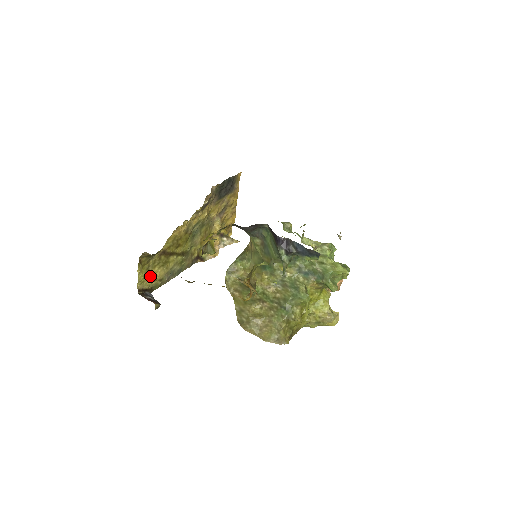
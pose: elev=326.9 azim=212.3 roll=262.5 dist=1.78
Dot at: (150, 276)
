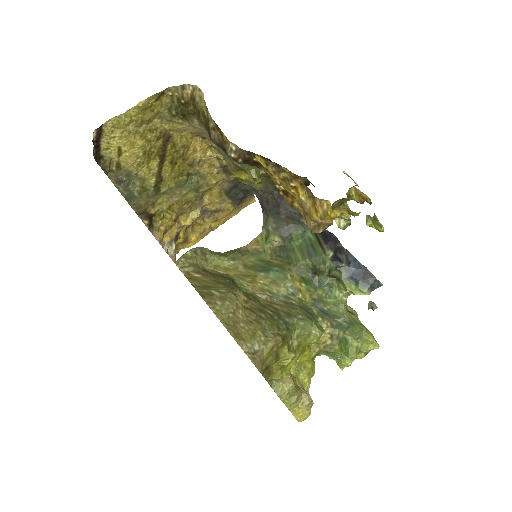
Dot at: (128, 137)
